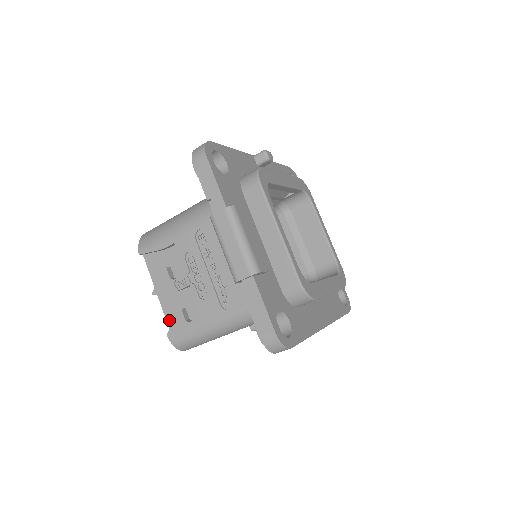
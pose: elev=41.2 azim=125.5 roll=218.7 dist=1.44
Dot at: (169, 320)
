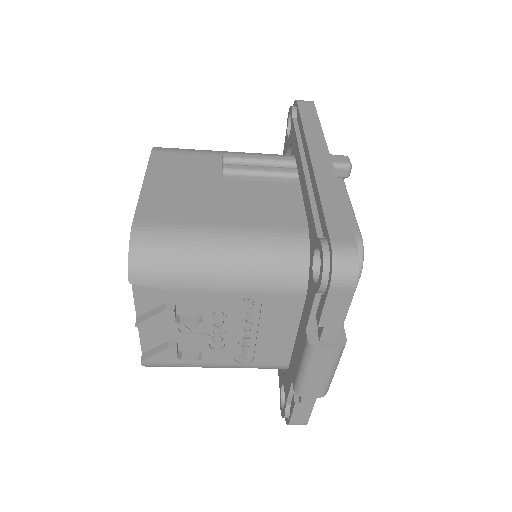
Dot at: (145, 344)
